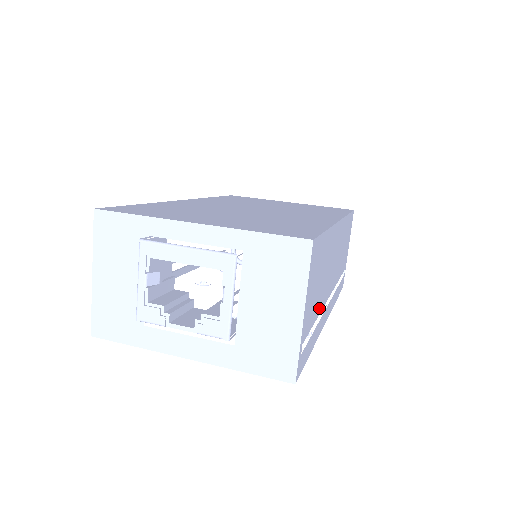
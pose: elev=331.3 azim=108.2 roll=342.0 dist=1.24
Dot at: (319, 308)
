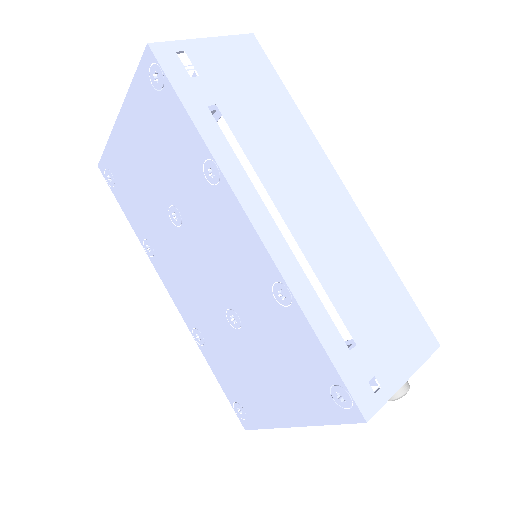
Dot at: (238, 129)
